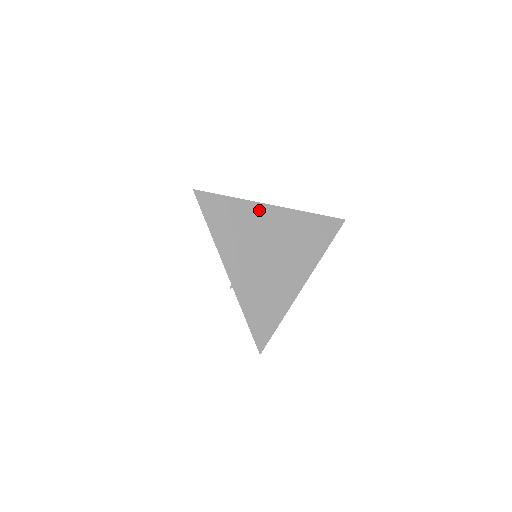
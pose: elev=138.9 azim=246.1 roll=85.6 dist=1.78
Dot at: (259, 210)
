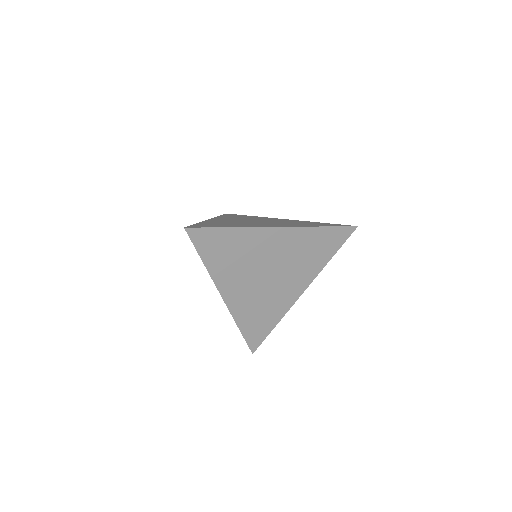
Dot at: (260, 235)
